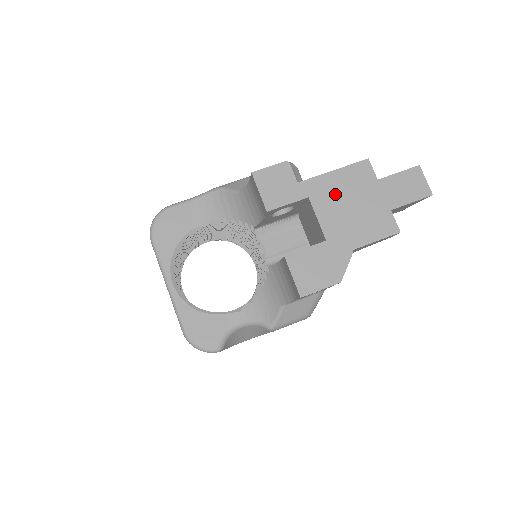
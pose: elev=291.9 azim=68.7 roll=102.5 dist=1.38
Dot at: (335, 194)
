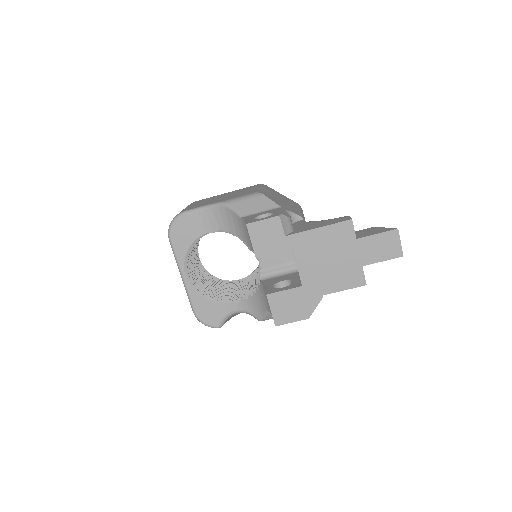
Dot at: (316, 249)
